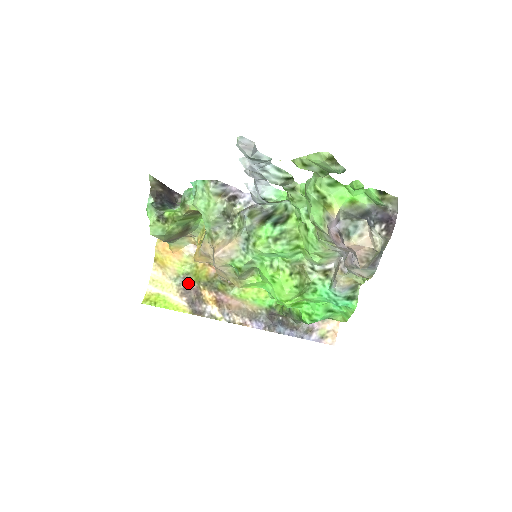
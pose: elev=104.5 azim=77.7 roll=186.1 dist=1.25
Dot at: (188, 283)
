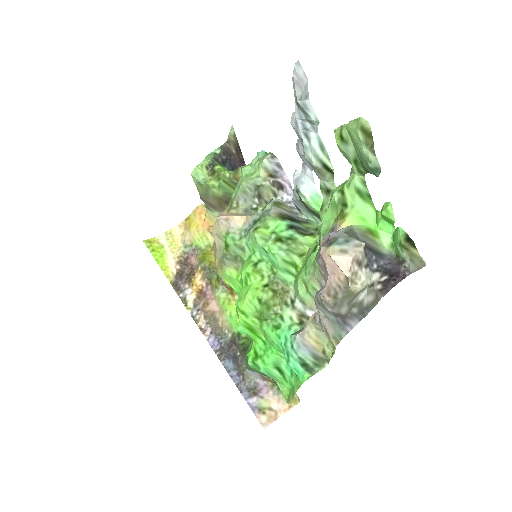
Dot at: (193, 257)
